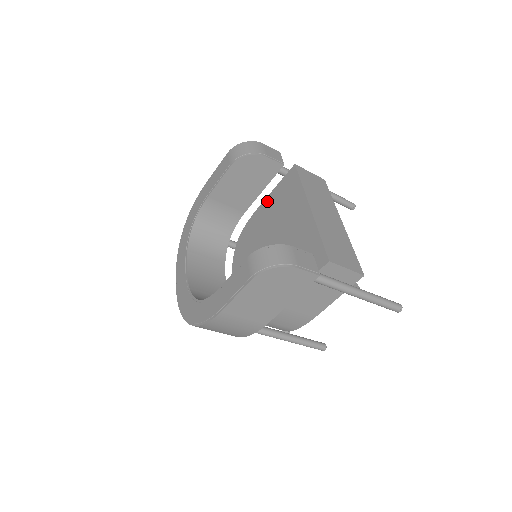
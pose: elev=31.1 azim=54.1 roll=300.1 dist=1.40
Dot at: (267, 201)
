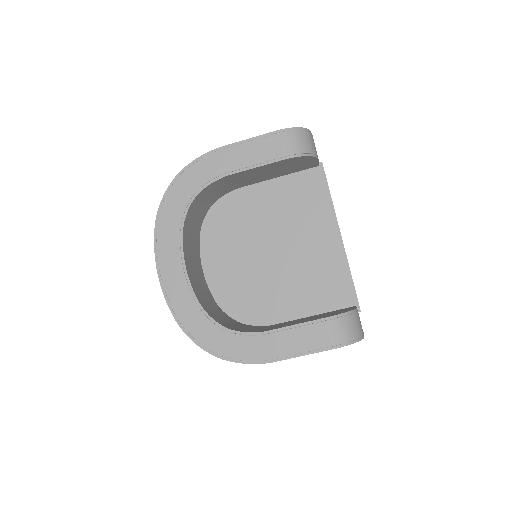
Dot at: (270, 183)
